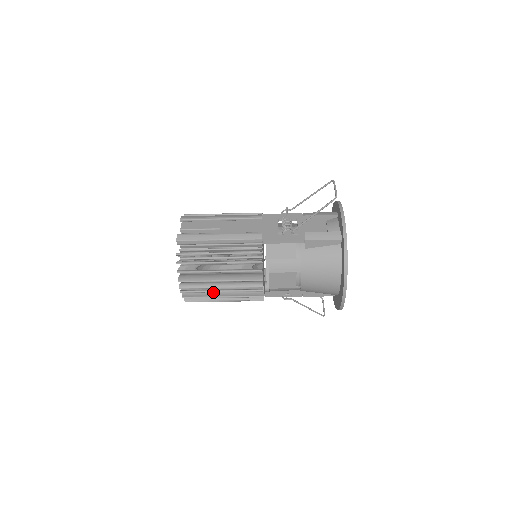
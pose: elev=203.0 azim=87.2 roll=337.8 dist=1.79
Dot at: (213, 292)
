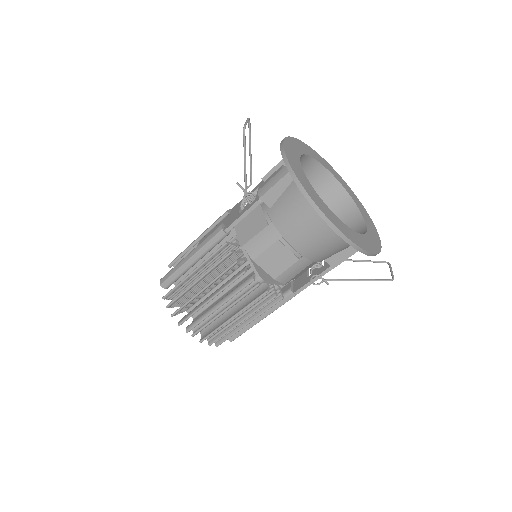
Dot at: (224, 319)
